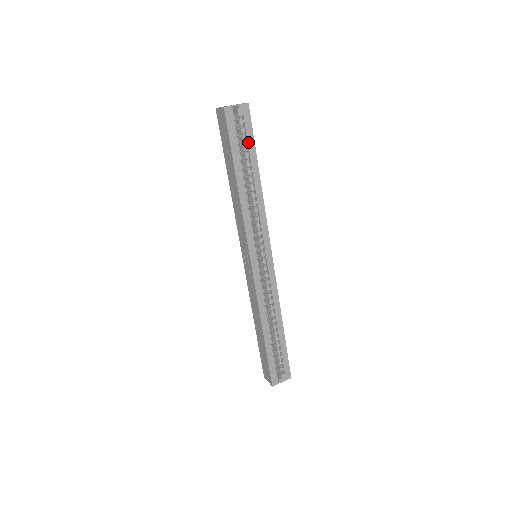
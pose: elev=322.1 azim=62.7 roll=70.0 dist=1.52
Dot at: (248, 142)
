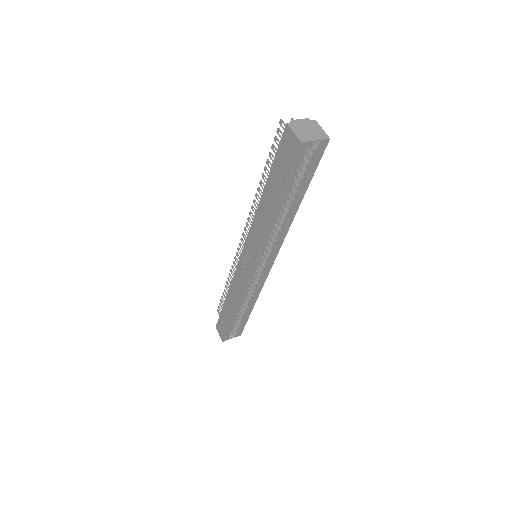
Dot at: (307, 176)
